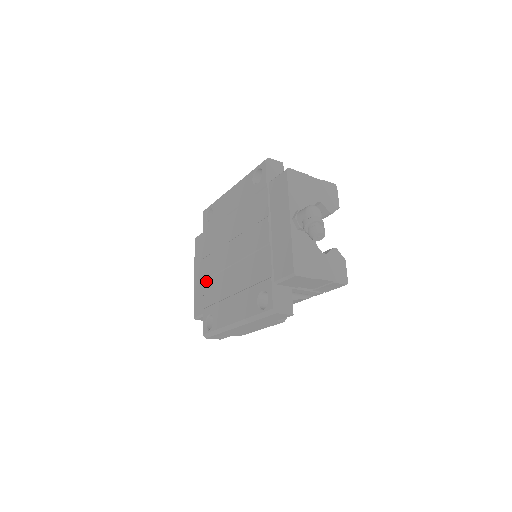
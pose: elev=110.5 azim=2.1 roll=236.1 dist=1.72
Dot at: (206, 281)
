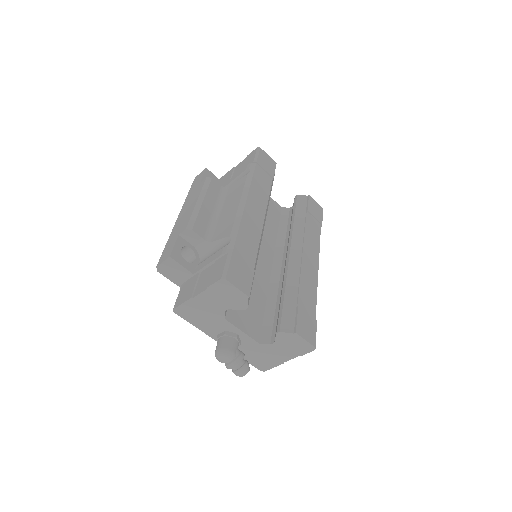
Dot at: occluded
